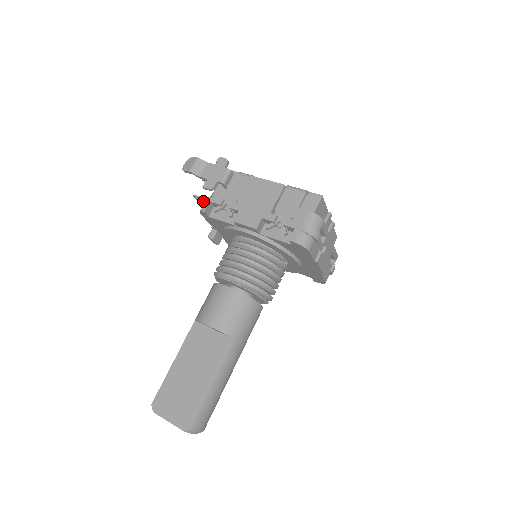
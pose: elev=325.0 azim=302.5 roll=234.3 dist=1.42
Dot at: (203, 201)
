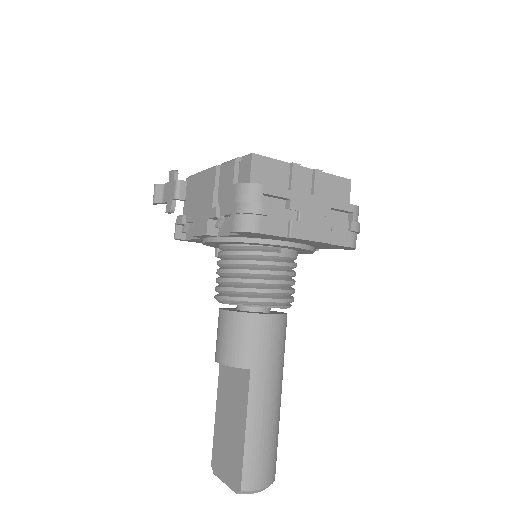
Dot at: occluded
